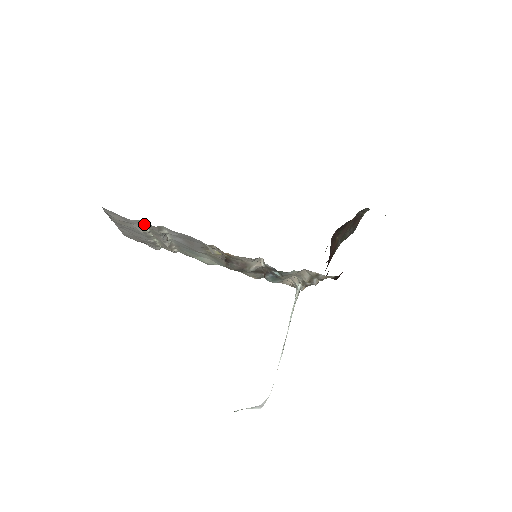
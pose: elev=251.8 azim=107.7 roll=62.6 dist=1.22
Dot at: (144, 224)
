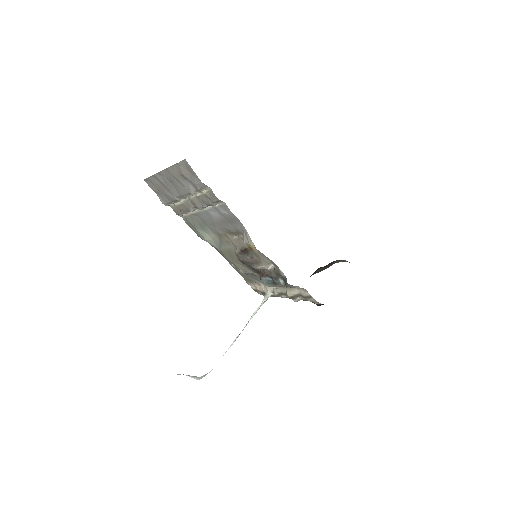
Dot at: (205, 190)
